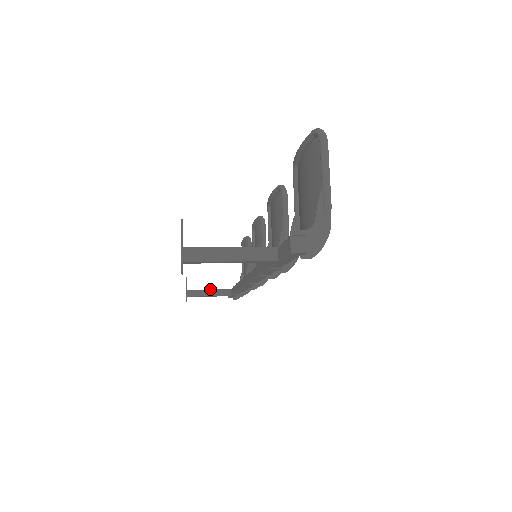
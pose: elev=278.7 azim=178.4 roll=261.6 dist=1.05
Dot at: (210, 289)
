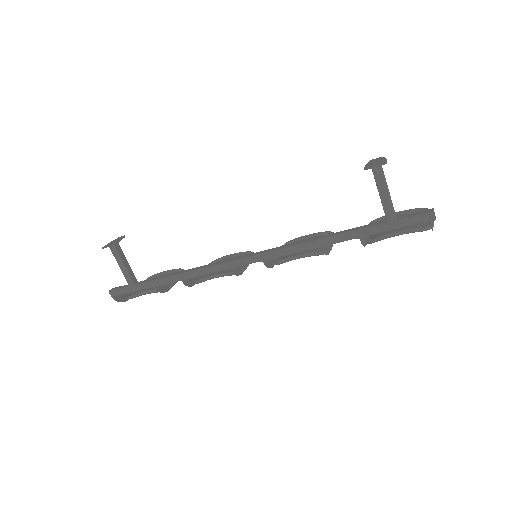
Dot at: occluded
